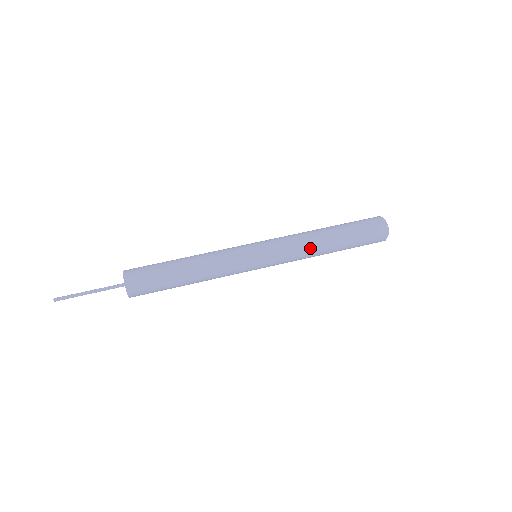
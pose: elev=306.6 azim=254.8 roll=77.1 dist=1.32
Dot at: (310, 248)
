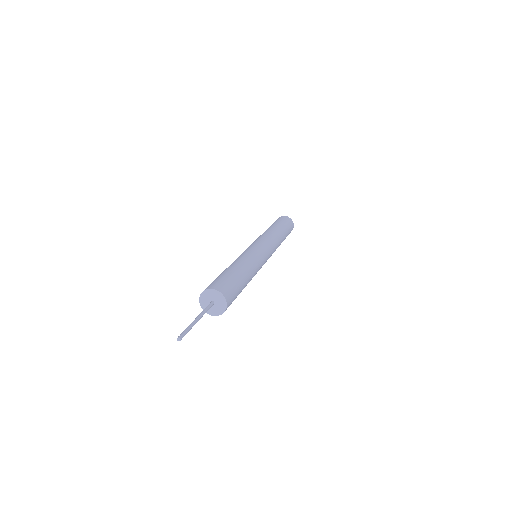
Dot at: (275, 236)
